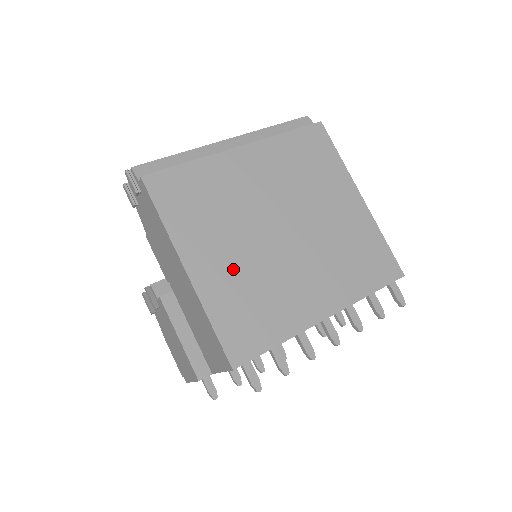
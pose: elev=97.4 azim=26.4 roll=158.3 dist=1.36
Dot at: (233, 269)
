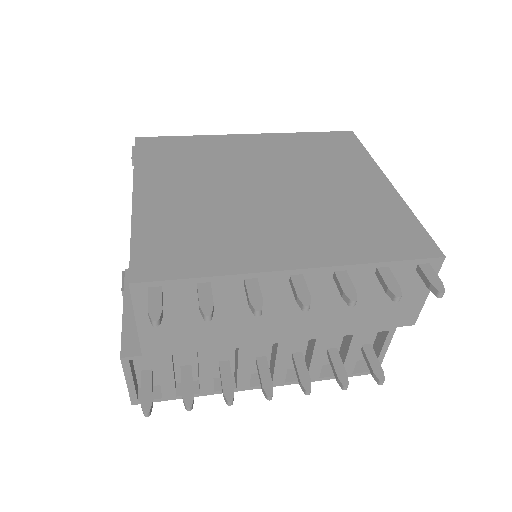
Dot at: (188, 204)
